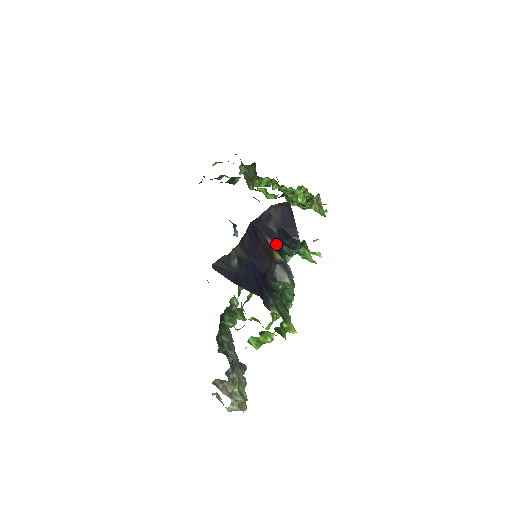
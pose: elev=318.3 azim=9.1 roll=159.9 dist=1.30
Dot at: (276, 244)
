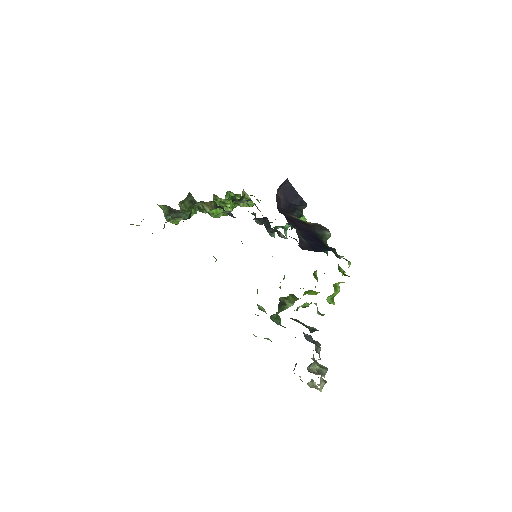
Dot at: occluded
